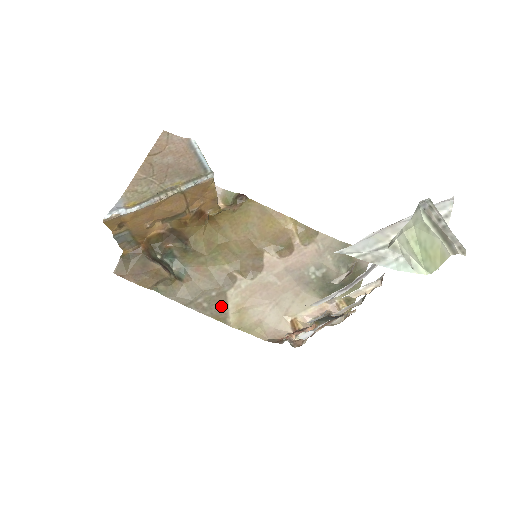
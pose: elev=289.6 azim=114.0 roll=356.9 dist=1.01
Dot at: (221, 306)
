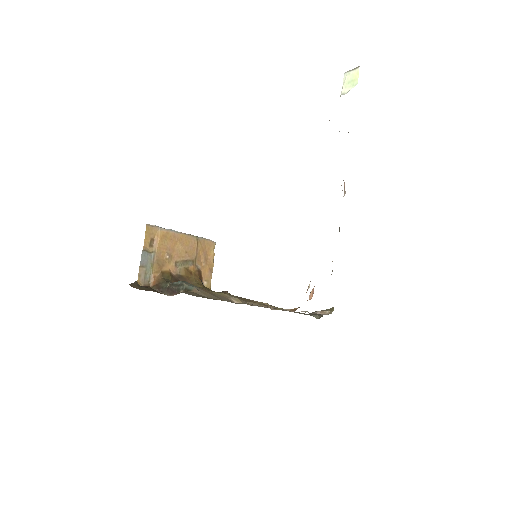
Dot at: occluded
